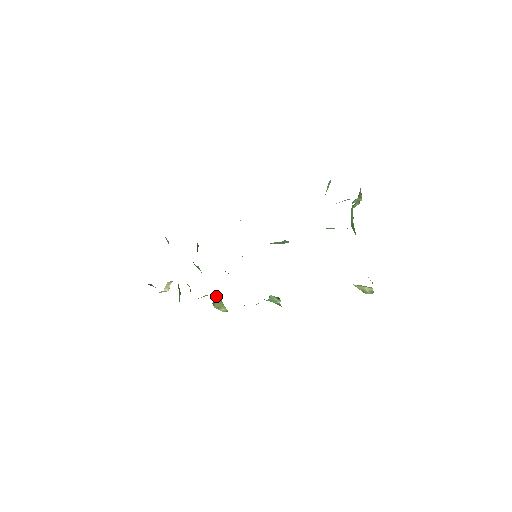
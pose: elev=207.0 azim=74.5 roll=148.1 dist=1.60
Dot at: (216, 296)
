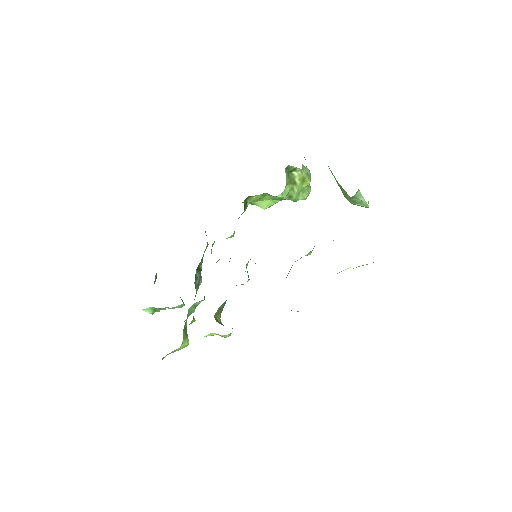
Dot at: occluded
